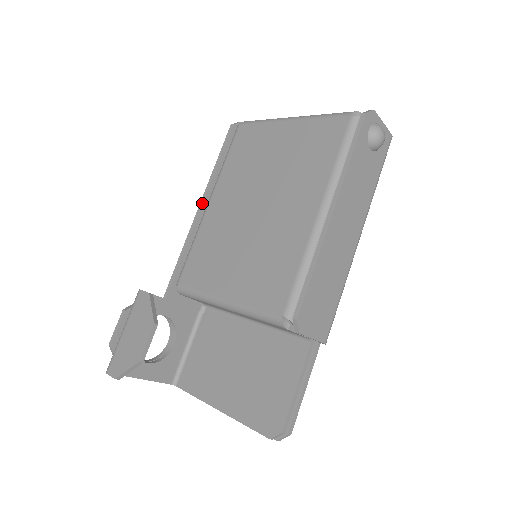
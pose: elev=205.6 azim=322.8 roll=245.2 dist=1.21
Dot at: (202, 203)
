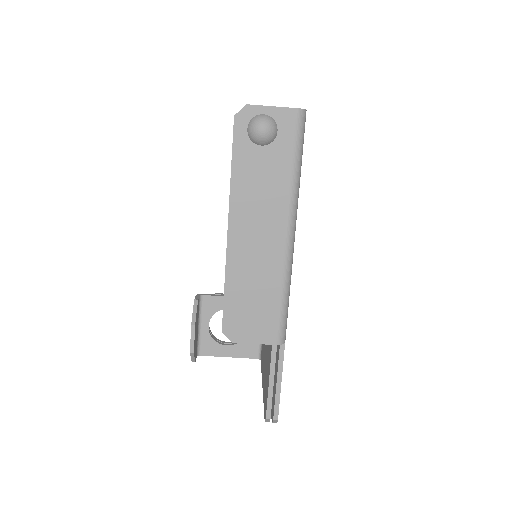
Dot at: occluded
